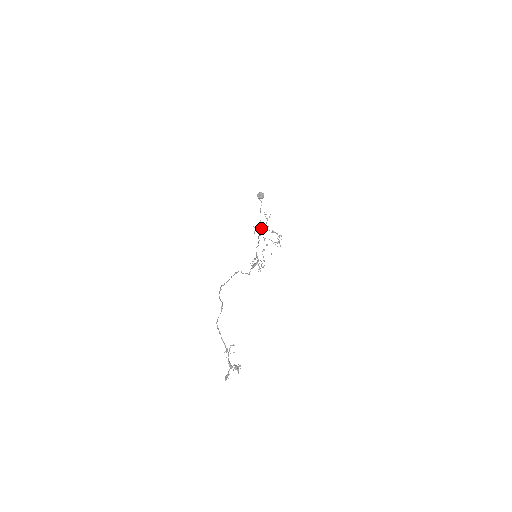
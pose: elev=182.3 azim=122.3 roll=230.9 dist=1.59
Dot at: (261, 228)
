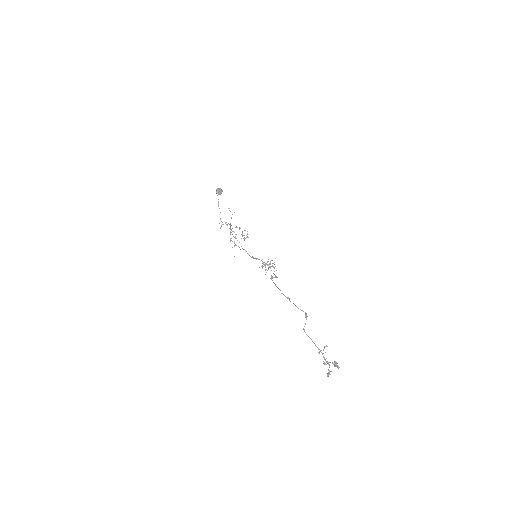
Dot at: (226, 224)
